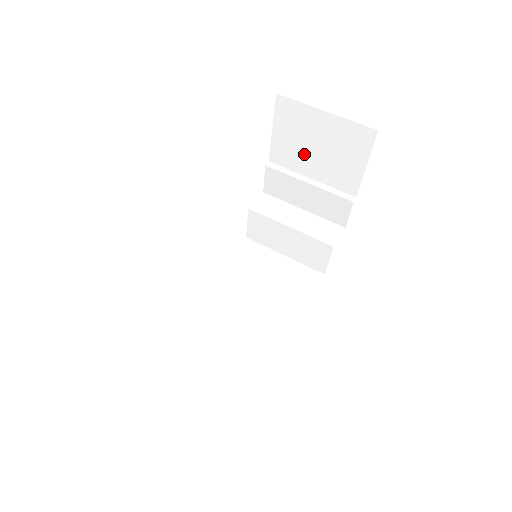
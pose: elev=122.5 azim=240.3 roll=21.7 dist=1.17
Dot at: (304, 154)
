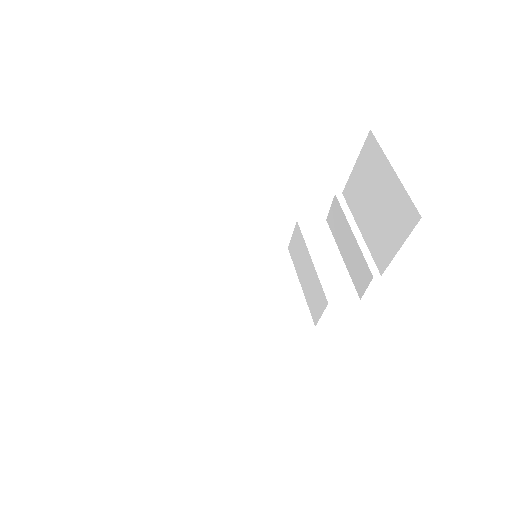
Dot at: (365, 203)
